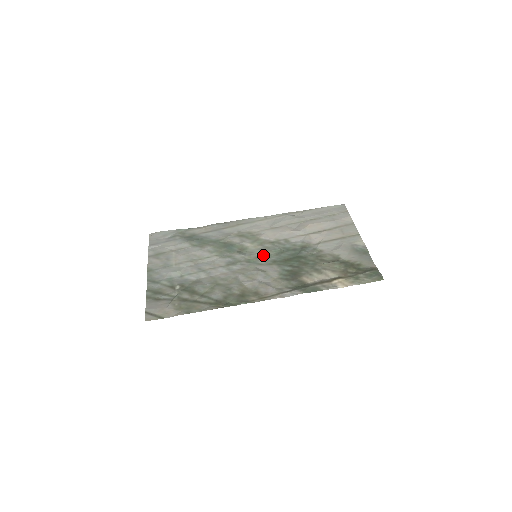
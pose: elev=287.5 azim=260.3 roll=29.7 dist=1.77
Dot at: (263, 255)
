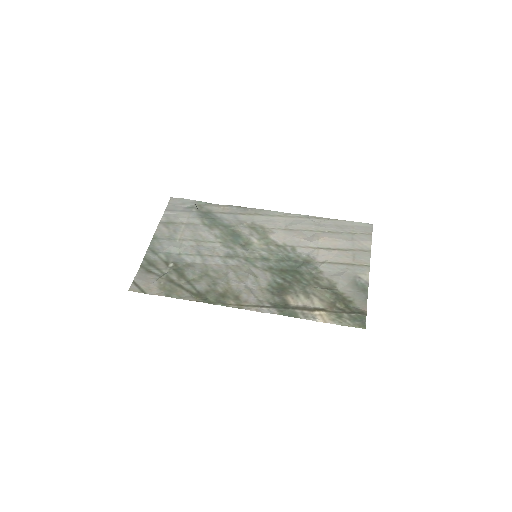
Dot at: (263, 257)
